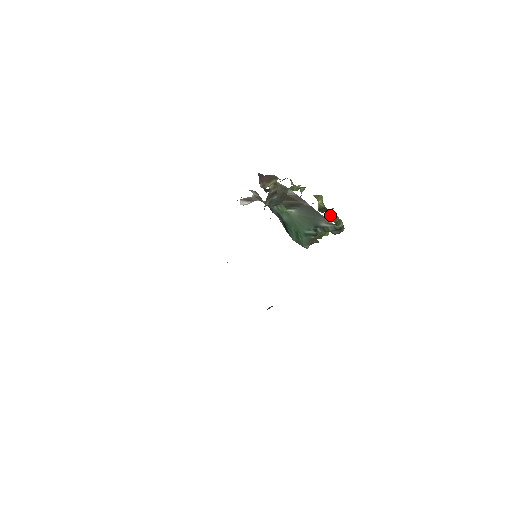
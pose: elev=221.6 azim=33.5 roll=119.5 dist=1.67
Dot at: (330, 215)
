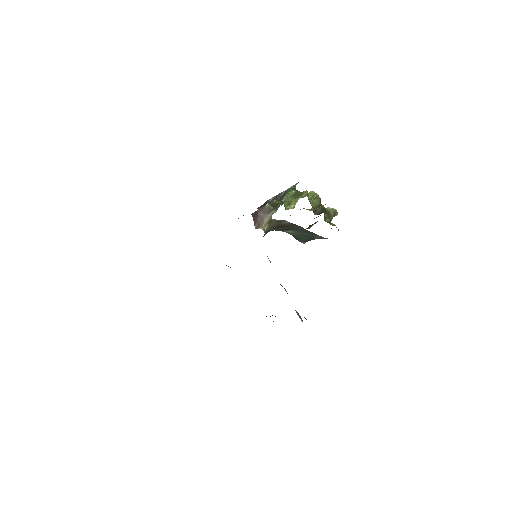
Dot at: (325, 215)
